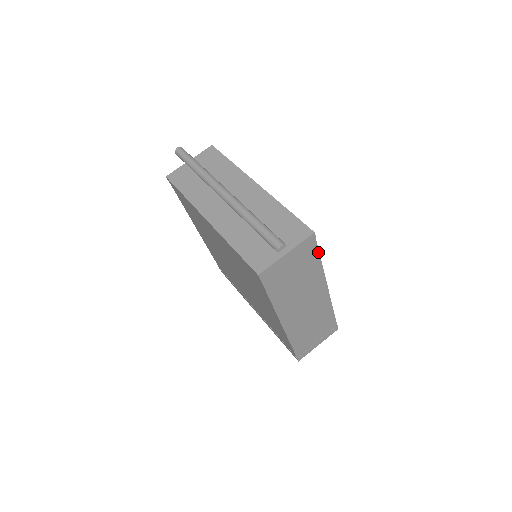
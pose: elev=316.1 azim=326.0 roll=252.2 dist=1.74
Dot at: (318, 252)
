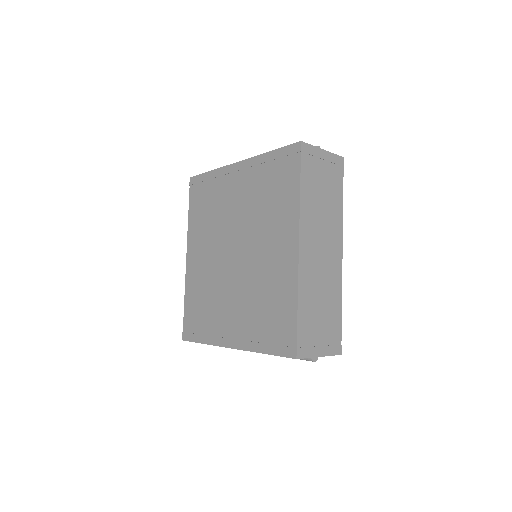
Dot at: (342, 186)
